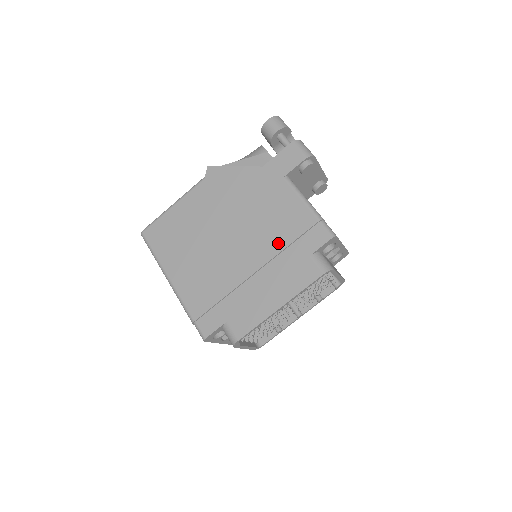
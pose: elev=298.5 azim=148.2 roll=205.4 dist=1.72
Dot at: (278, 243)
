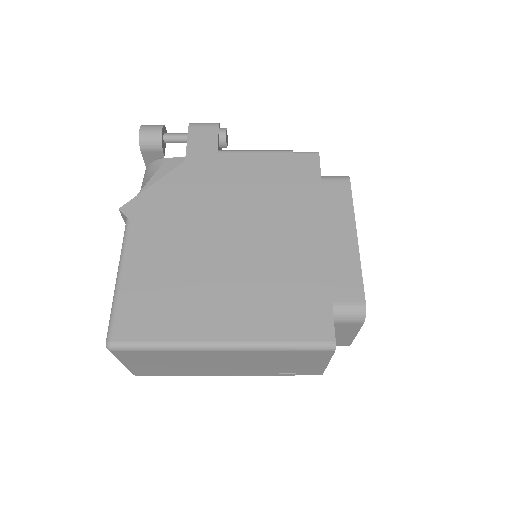
Dot at: (284, 196)
